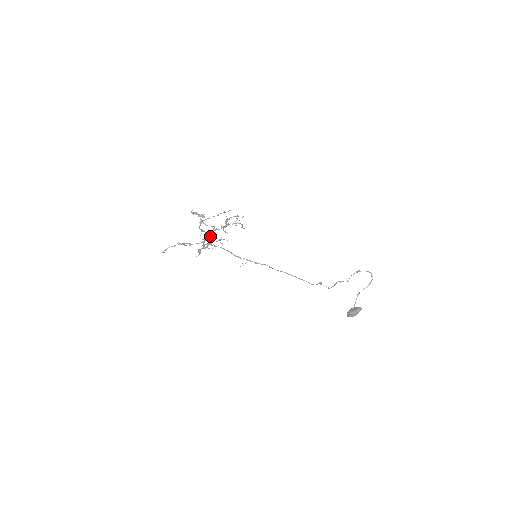
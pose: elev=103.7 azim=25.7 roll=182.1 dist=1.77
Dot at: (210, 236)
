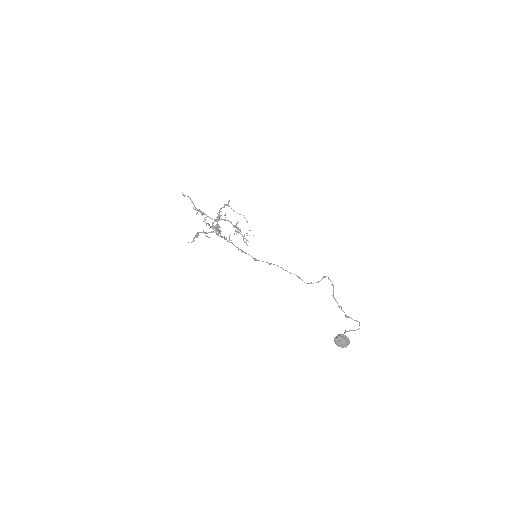
Dot at: (217, 229)
